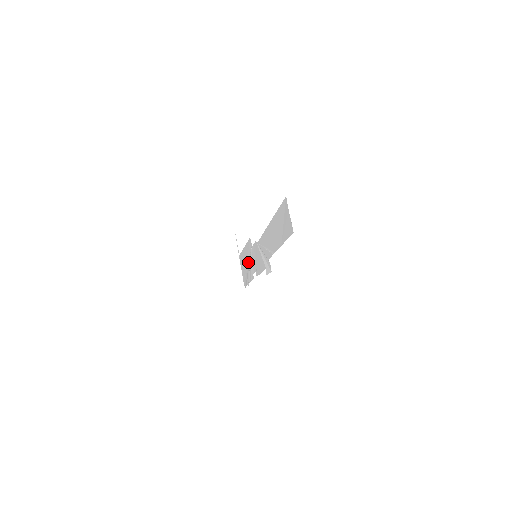
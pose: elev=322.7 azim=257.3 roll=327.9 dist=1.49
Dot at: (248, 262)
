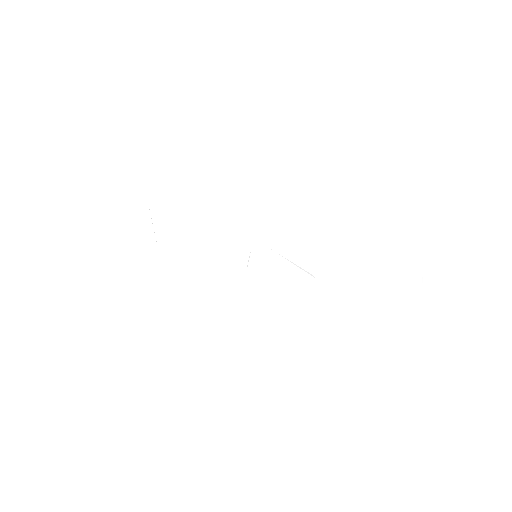
Dot at: (207, 248)
